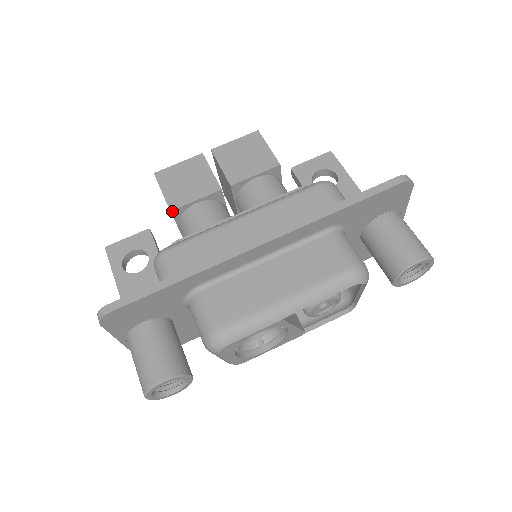
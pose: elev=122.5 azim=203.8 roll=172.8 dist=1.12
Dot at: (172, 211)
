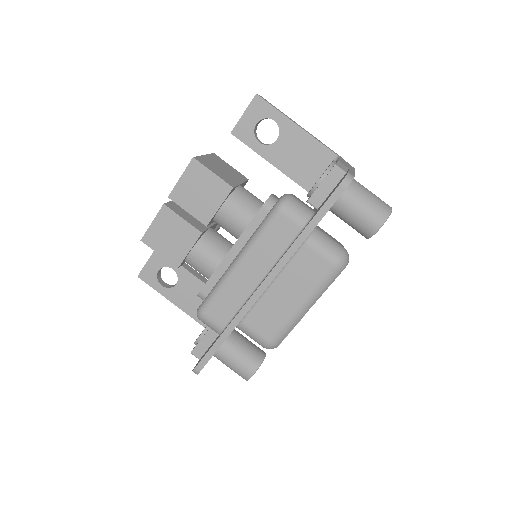
Dot at: (178, 267)
